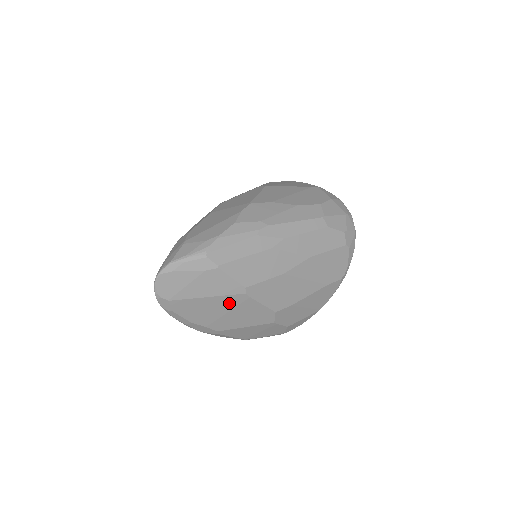
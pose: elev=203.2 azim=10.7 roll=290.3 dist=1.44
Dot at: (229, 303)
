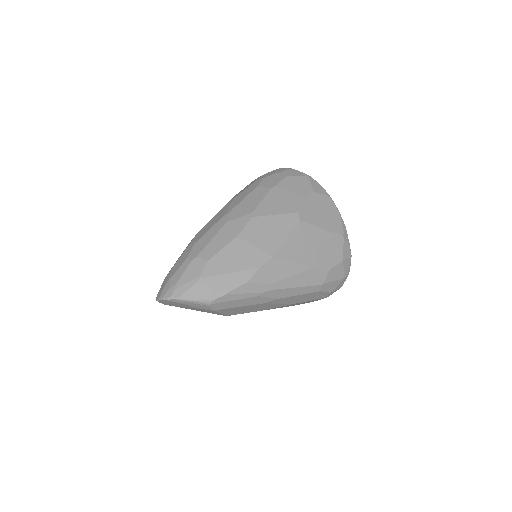
Dot at: occluded
